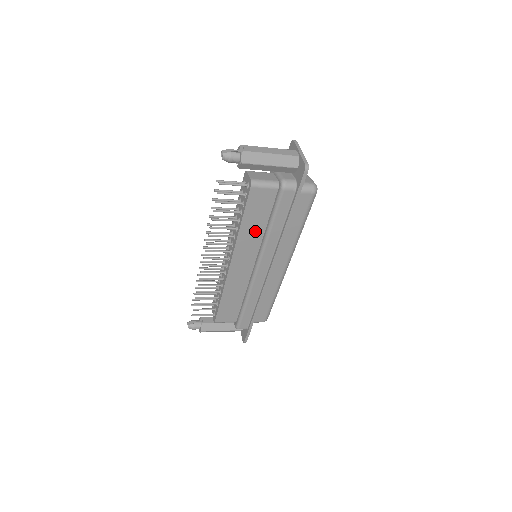
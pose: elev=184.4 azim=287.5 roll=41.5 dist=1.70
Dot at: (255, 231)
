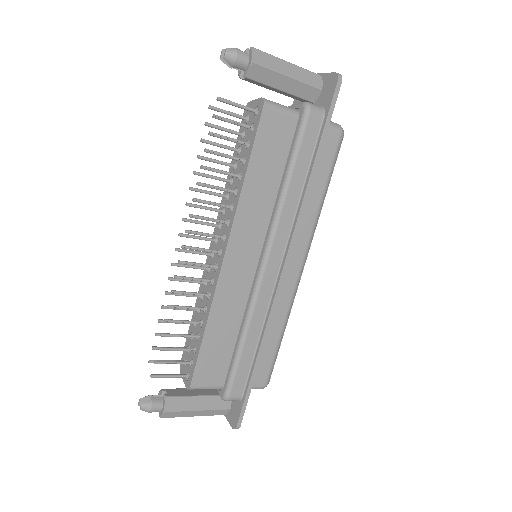
Dot at: (264, 193)
